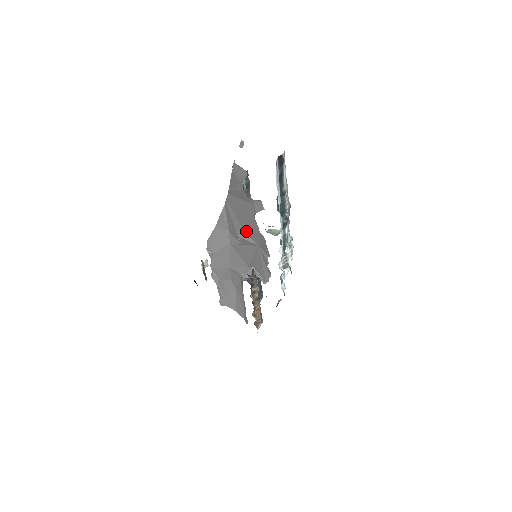
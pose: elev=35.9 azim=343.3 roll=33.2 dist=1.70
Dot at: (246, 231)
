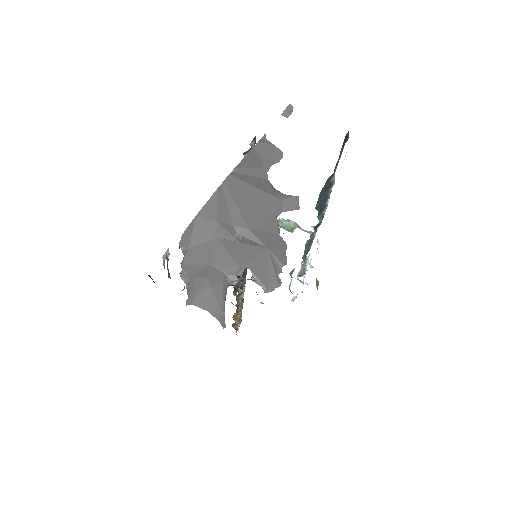
Dot at: (252, 229)
